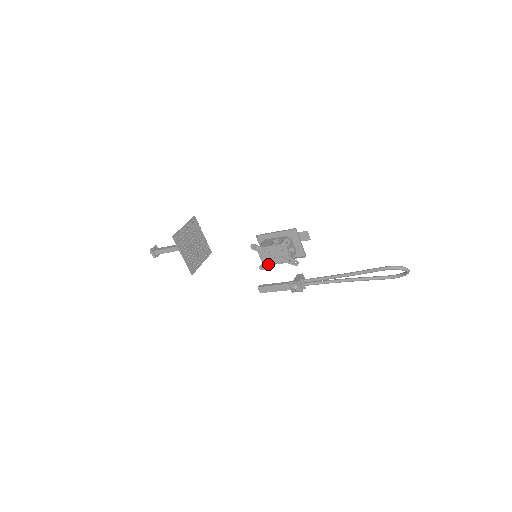
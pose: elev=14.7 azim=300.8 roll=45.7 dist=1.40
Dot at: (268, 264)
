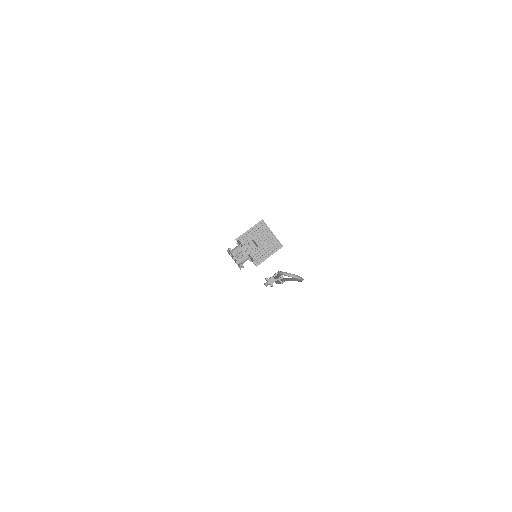
Dot at: (238, 265)
